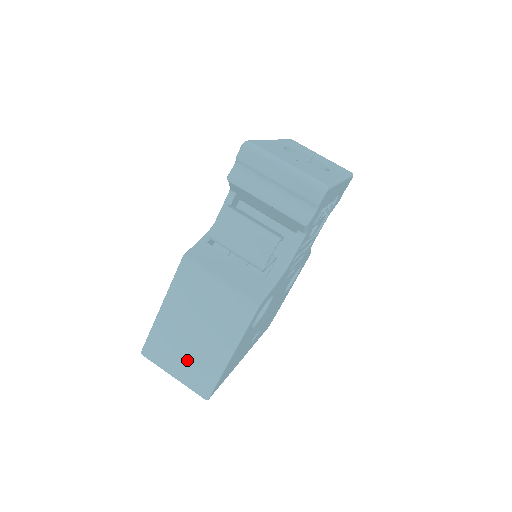
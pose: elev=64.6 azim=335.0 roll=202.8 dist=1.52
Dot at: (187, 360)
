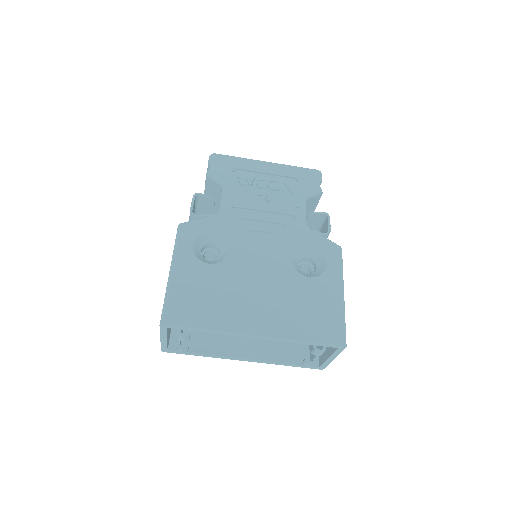
Dot at: occluded
